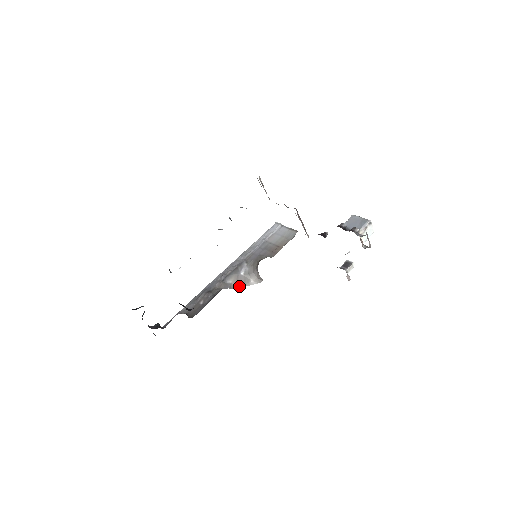
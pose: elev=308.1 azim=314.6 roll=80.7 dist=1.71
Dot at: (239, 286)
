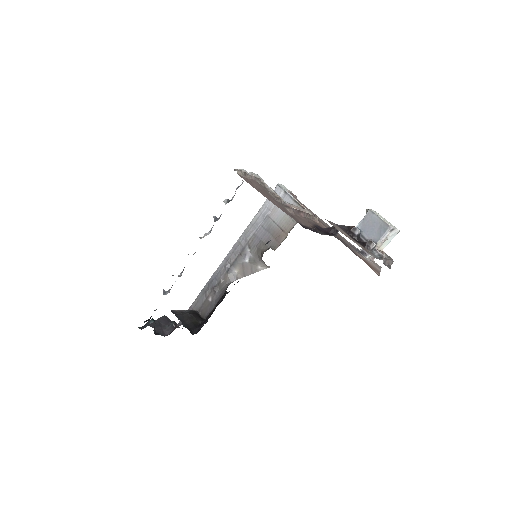
Dot at: (246, 274)
